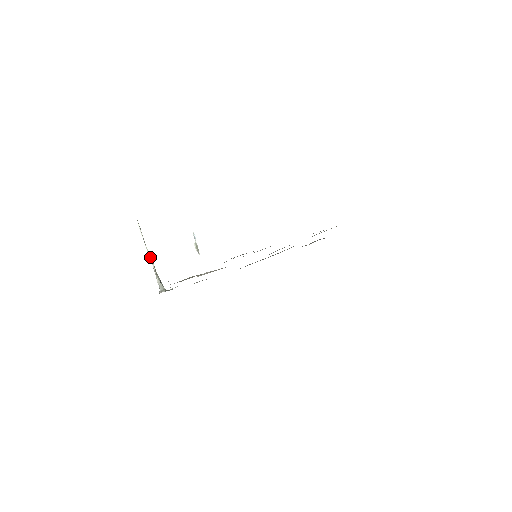
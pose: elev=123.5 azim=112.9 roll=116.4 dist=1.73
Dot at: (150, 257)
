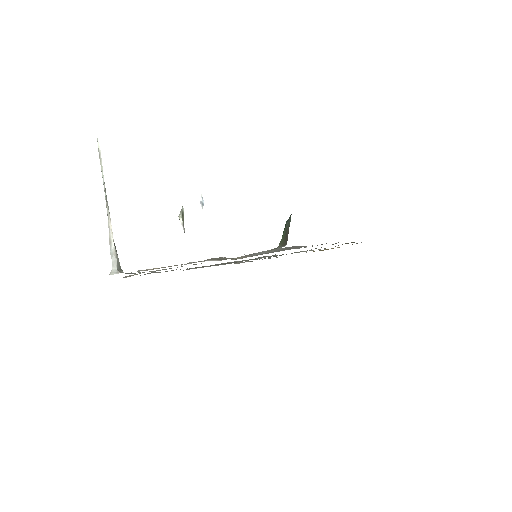
Dot at: (108, 207)
